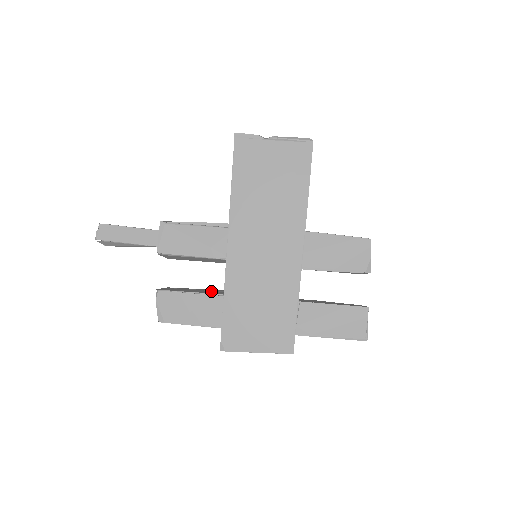
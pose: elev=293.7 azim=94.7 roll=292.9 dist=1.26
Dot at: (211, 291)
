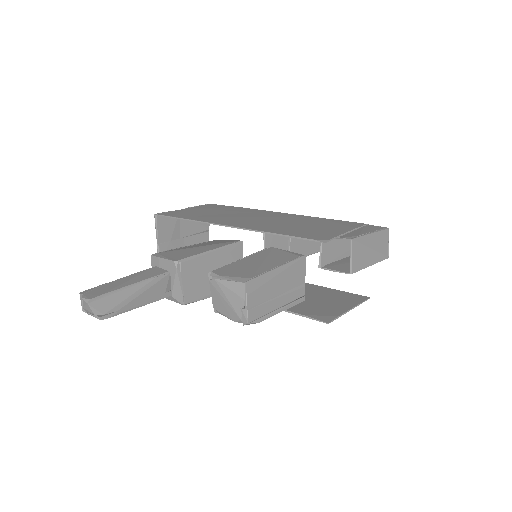
Dot at: occluded
